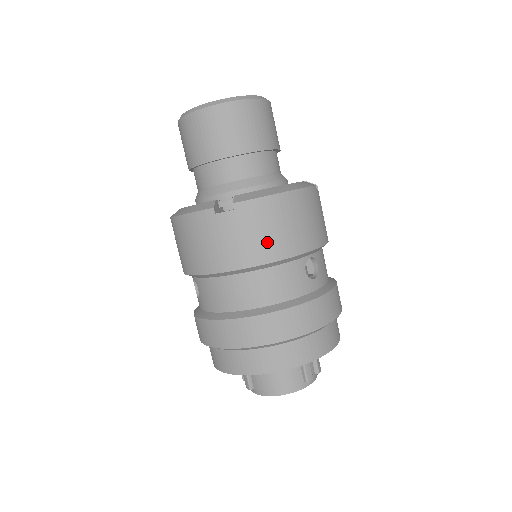
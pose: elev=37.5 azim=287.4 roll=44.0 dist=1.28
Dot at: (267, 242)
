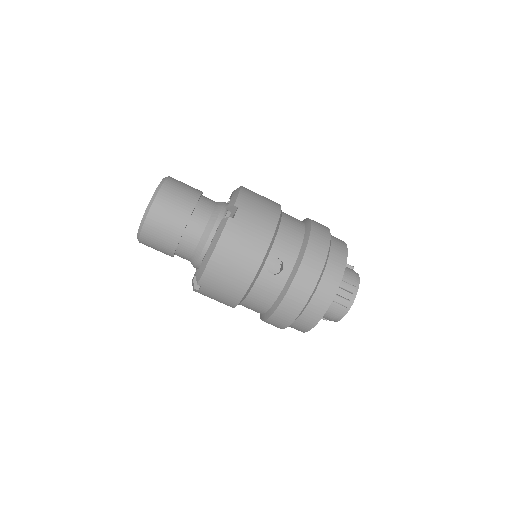
Dot at: (231, 288)
